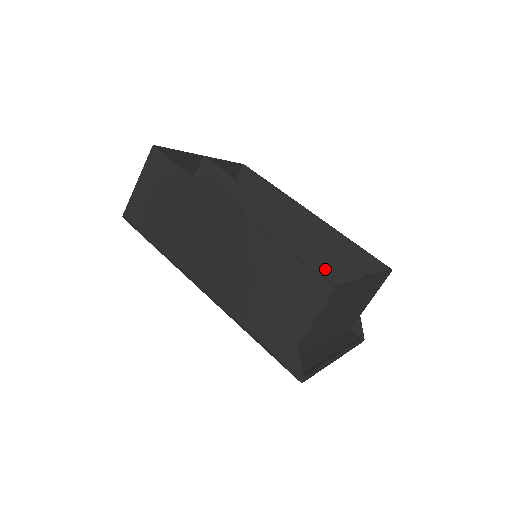
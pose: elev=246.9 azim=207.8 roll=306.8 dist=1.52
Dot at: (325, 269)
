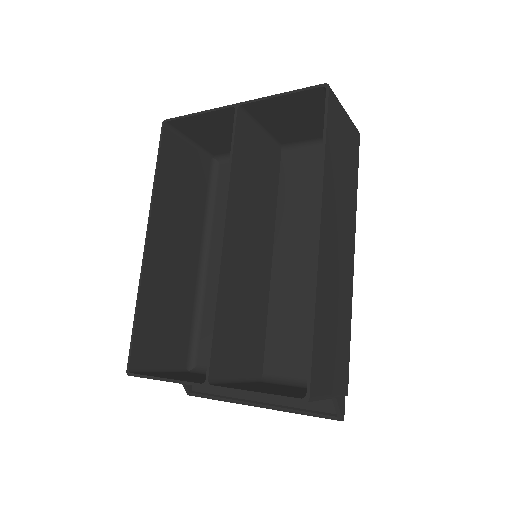
Dot at: (224, 335)
